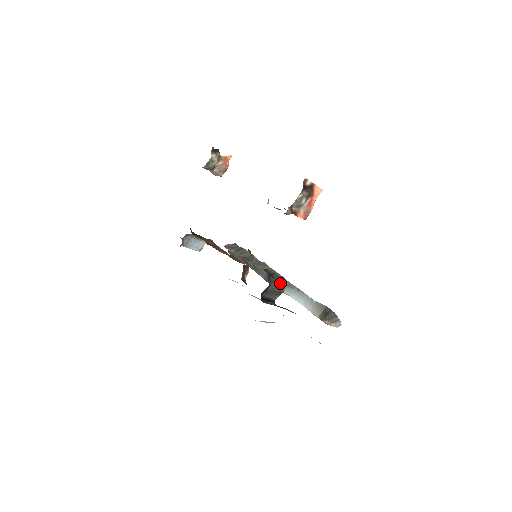
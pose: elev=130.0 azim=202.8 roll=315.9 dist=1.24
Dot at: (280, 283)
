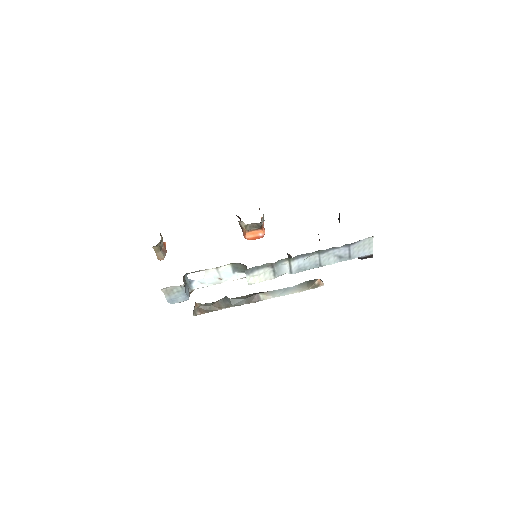
Dot at: (289, 254)
